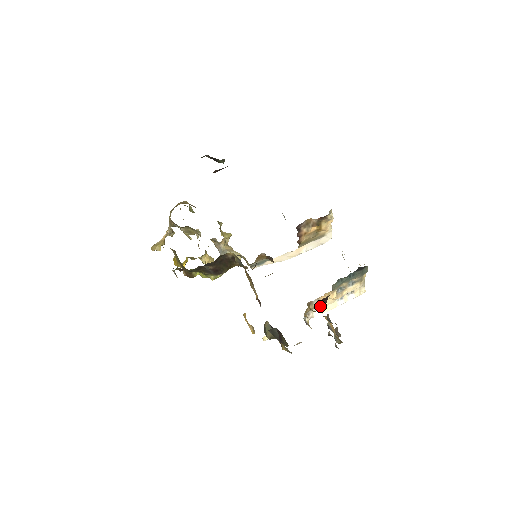
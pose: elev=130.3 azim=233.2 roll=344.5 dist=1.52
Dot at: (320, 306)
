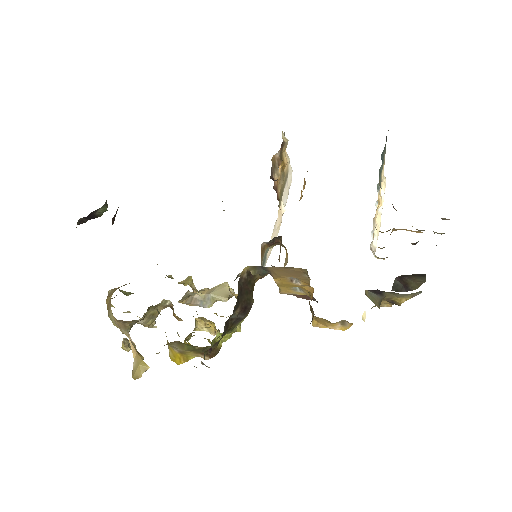
Dot at: occluded
